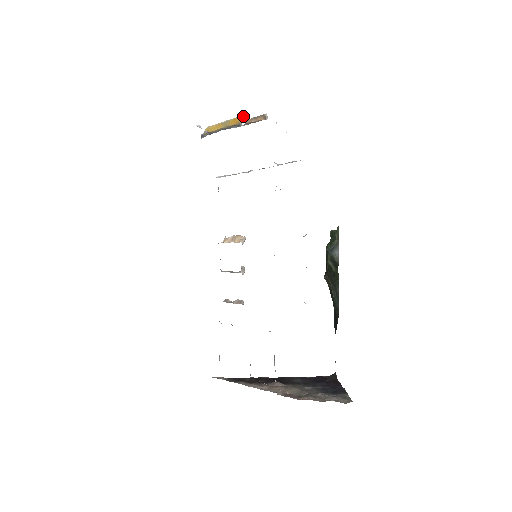
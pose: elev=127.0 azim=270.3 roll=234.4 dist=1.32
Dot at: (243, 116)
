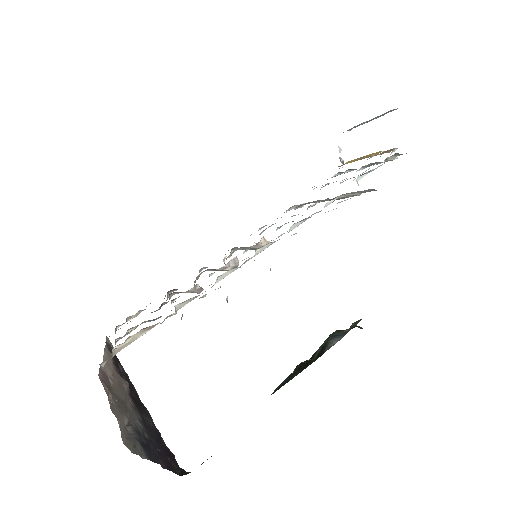
Dot at: (379, 152)
